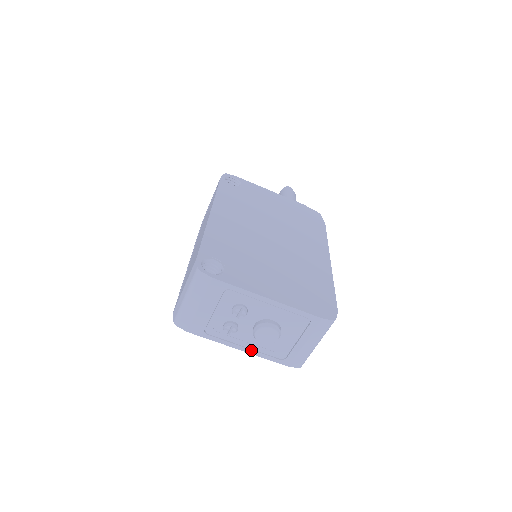
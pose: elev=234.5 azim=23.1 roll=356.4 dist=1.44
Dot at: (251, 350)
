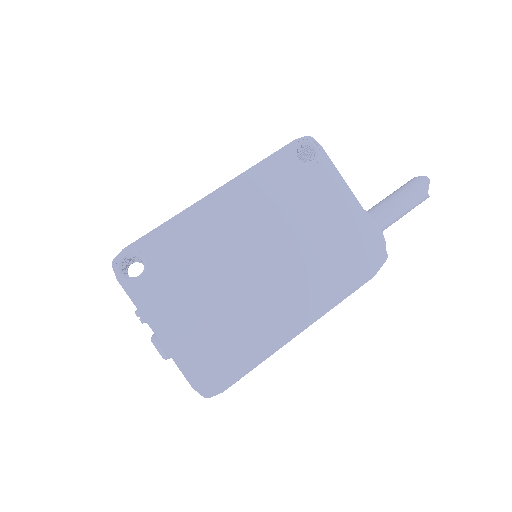
Dot at: occluded
